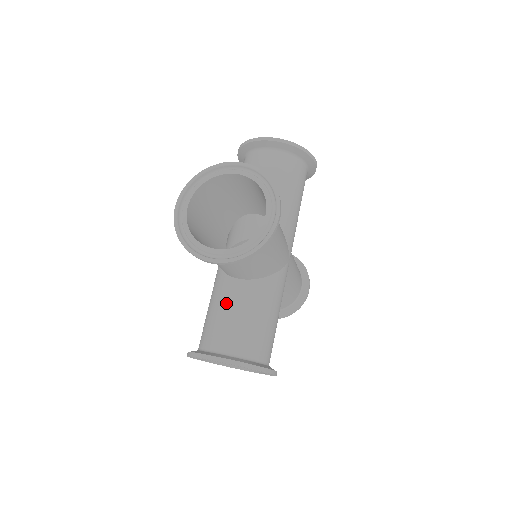
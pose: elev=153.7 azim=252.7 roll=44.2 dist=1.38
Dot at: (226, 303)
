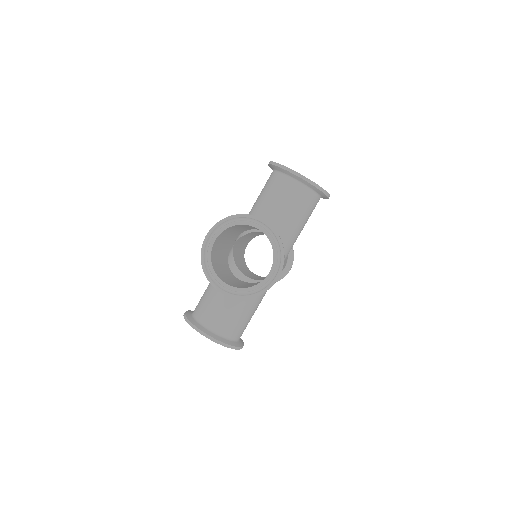
Dot at: occluded
